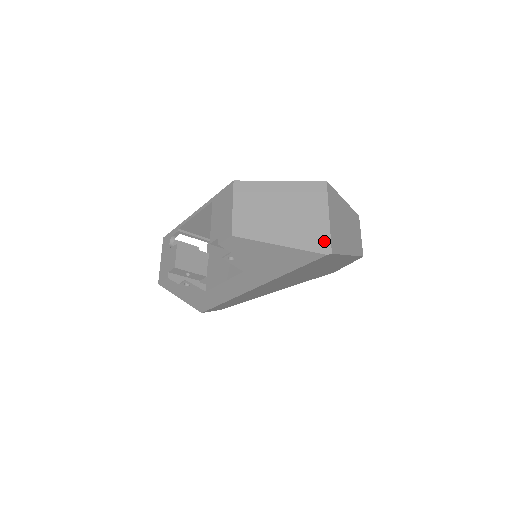
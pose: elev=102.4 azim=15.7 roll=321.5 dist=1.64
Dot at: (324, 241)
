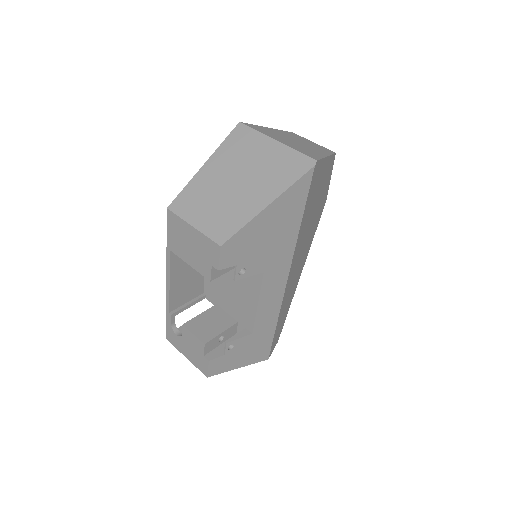
Dot at: (298, 160)
